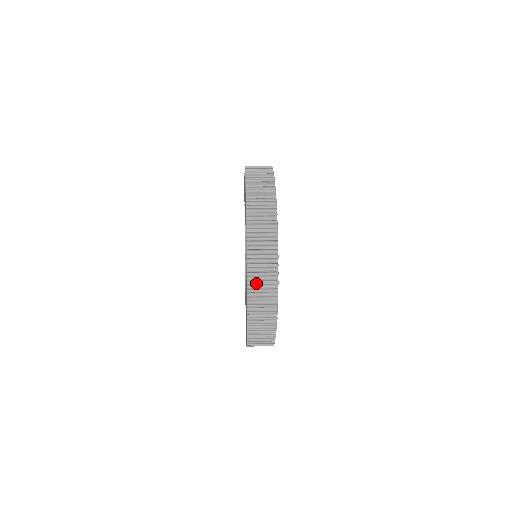
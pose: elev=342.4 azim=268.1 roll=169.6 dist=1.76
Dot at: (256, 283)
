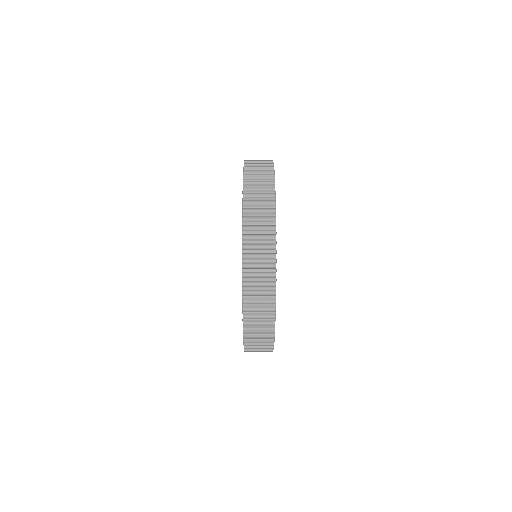
Dot at: (252, 179)
